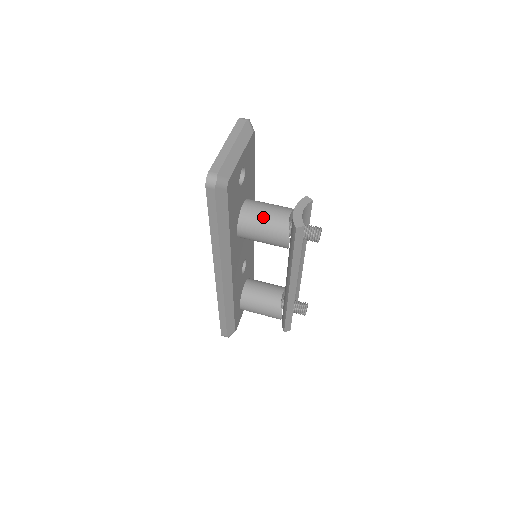
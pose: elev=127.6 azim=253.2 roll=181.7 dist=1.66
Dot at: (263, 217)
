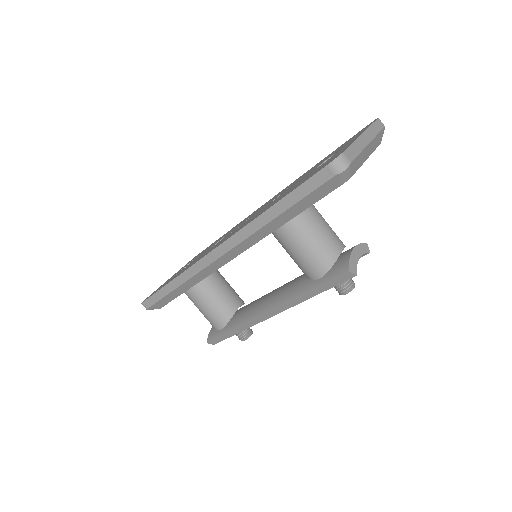
Dot at: (318, 232)
